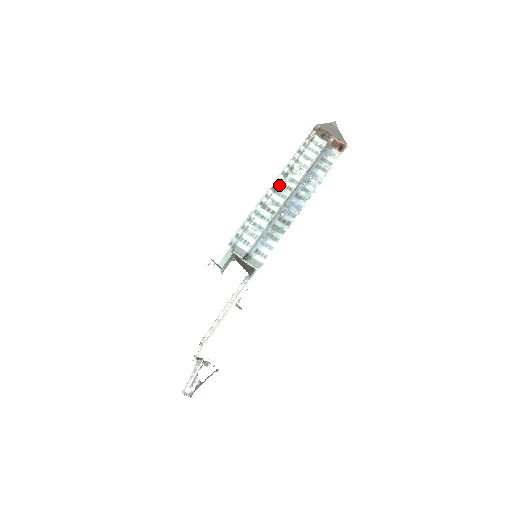
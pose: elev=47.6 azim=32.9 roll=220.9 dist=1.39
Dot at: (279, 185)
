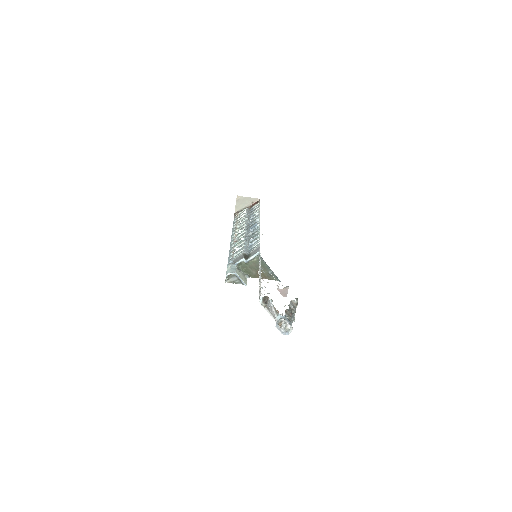
Dot at: (235, 233)
